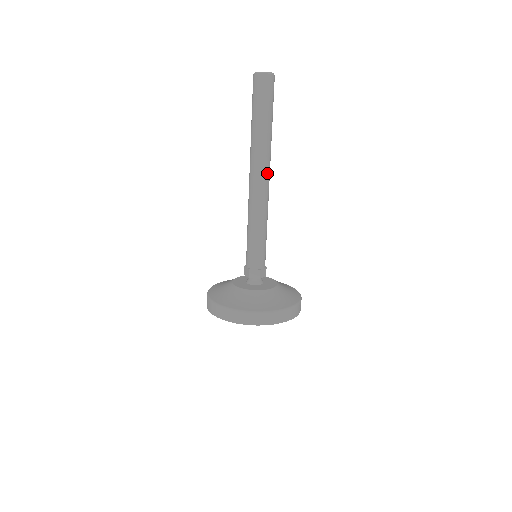
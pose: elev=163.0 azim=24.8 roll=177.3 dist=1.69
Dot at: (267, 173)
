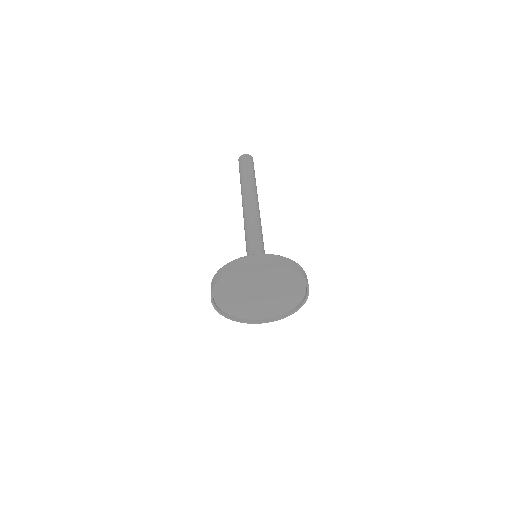
Dot at: (250, 198)
